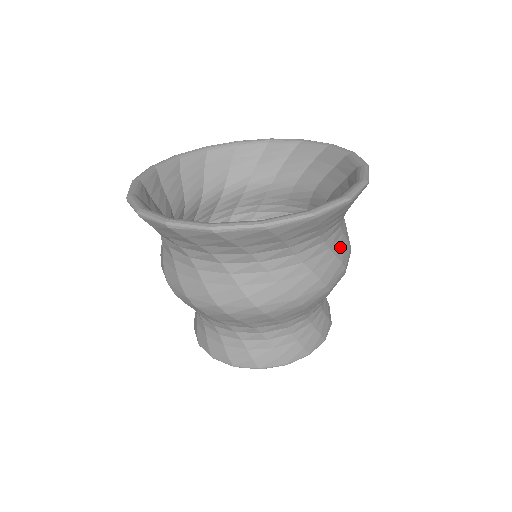
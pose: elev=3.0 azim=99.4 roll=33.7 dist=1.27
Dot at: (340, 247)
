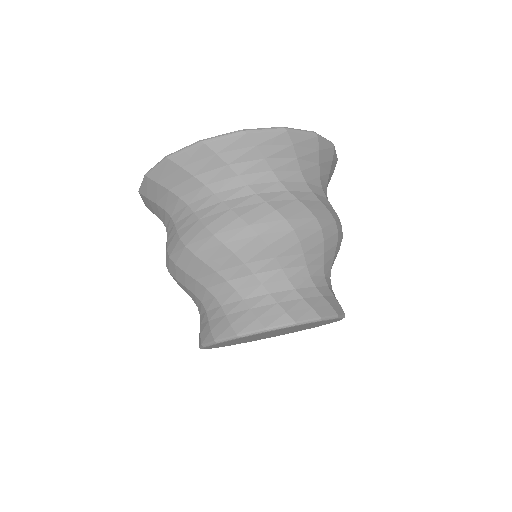
Dot at: (307, 199)
